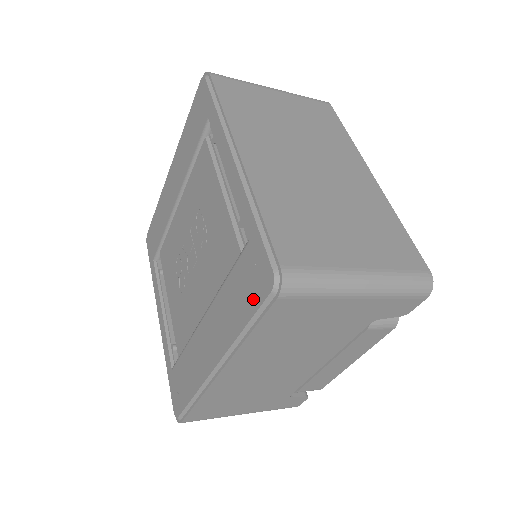
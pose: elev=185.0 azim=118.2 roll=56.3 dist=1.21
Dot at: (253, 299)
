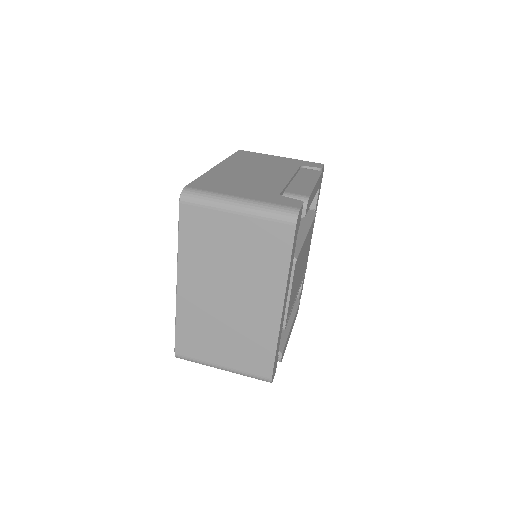
Dot at: occluded
